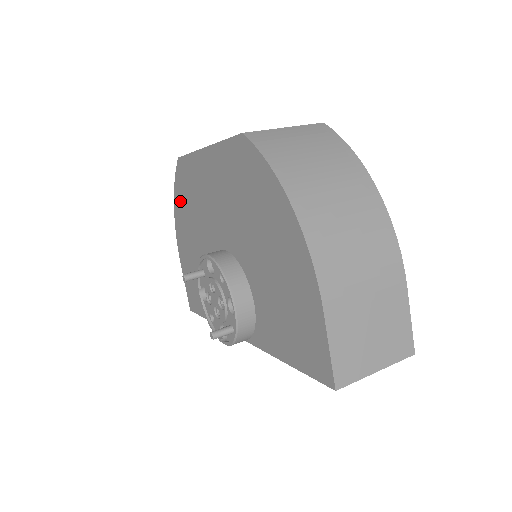
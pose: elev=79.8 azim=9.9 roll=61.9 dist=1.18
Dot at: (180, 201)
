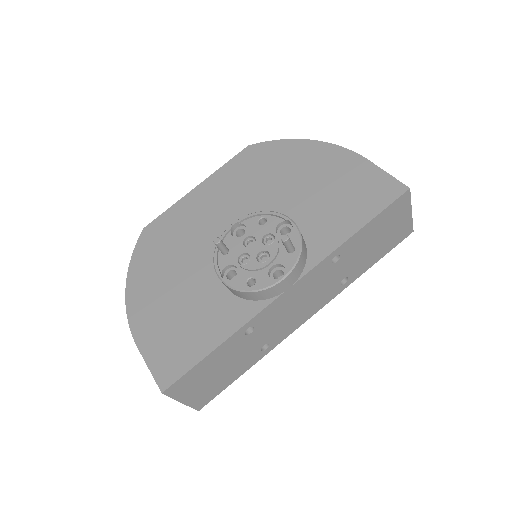
Dot at: (144, 264)
